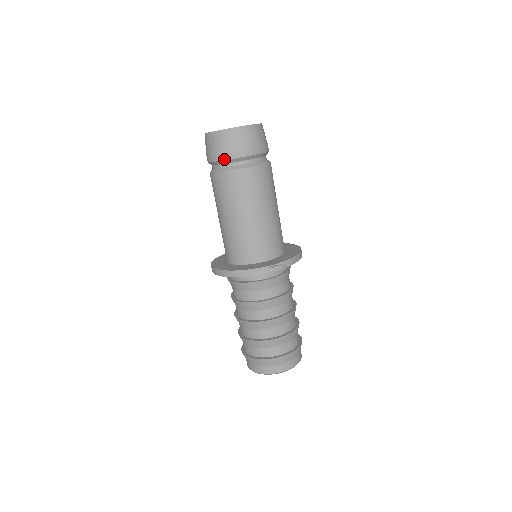
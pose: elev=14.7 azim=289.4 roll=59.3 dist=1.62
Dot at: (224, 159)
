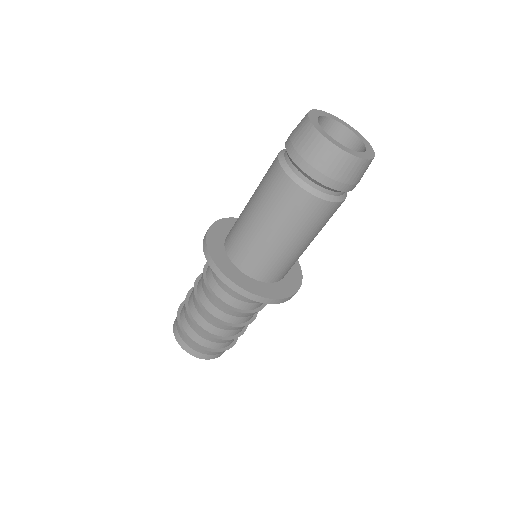
Dot at: (334, 188)
